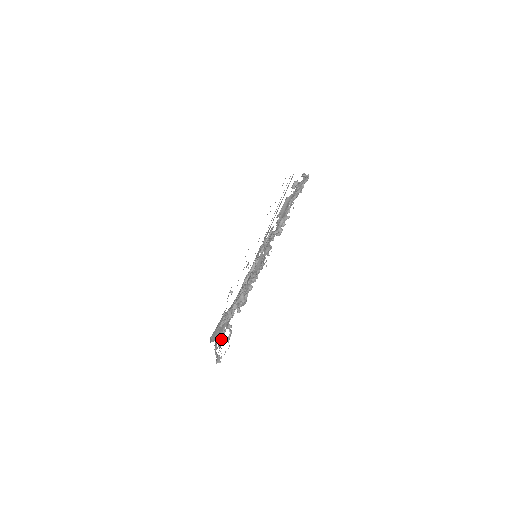
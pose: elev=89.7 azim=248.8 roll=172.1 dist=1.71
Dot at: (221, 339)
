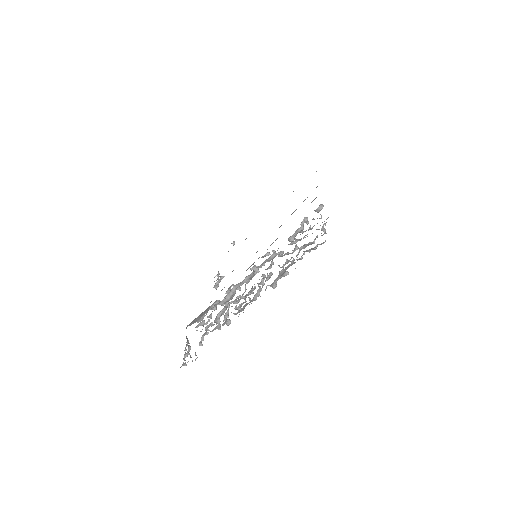
Dot at: (200, 321)
